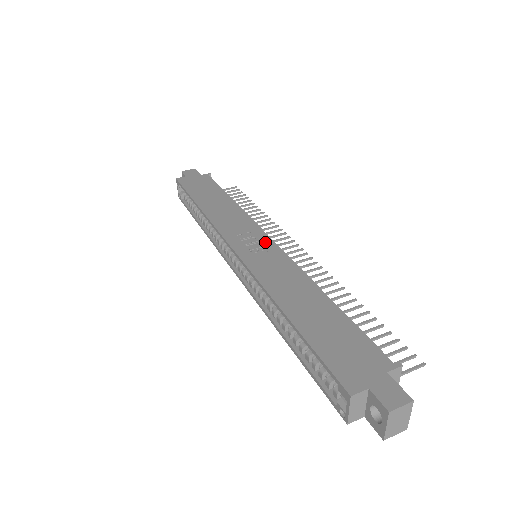
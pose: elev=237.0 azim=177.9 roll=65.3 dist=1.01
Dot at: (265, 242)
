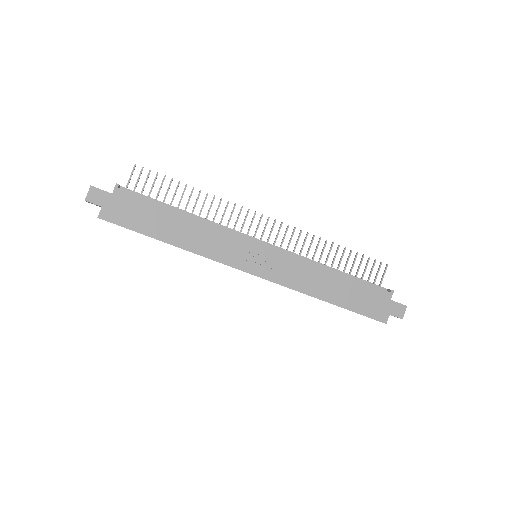
Dot at: (264, 251)
